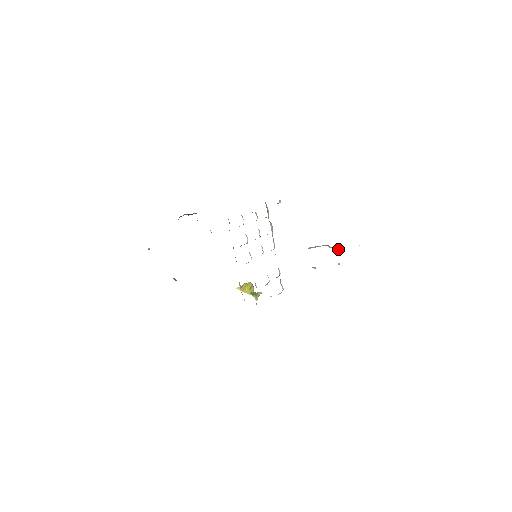
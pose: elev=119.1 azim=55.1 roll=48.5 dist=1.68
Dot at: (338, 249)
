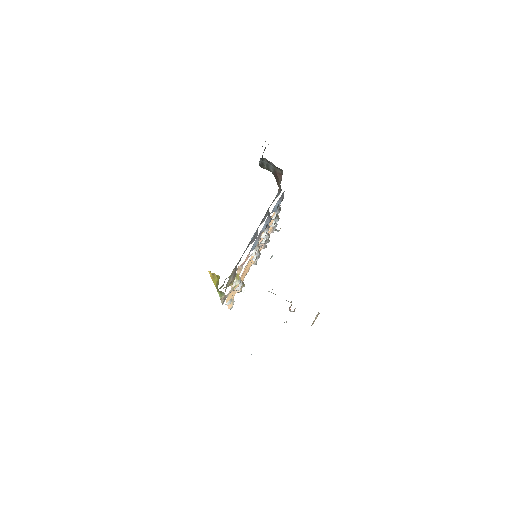
Dot at: occluded
